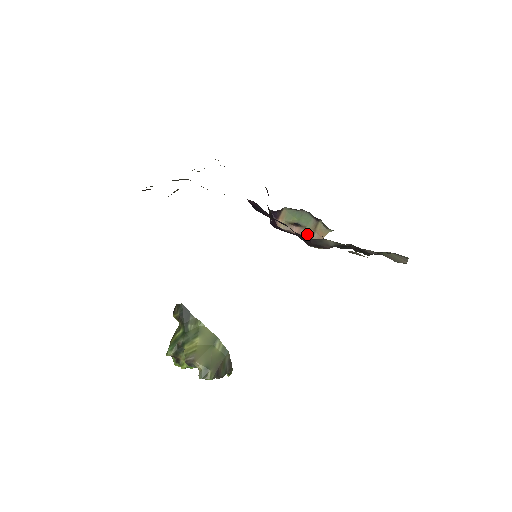
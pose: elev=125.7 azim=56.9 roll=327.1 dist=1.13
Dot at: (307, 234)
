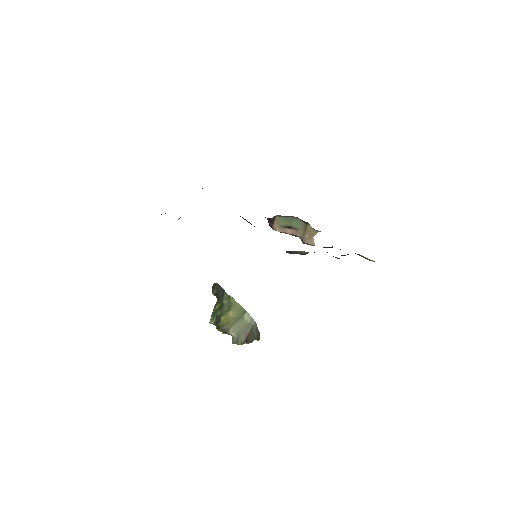
Dot at: (299, 234)
